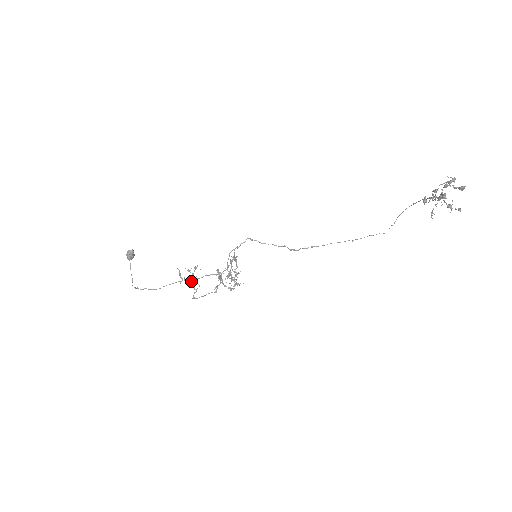
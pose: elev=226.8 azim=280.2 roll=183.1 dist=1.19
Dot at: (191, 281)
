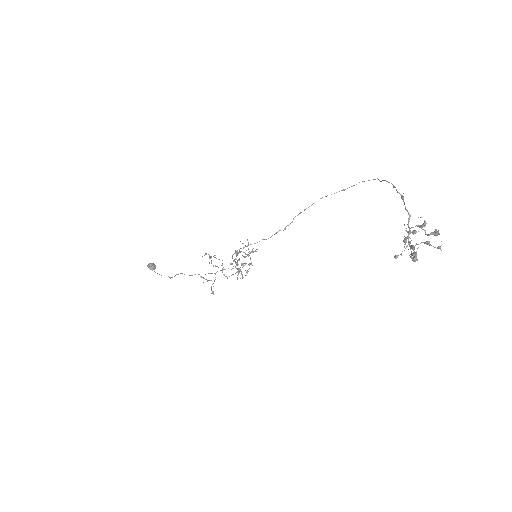
Dot at: (214, 280)
